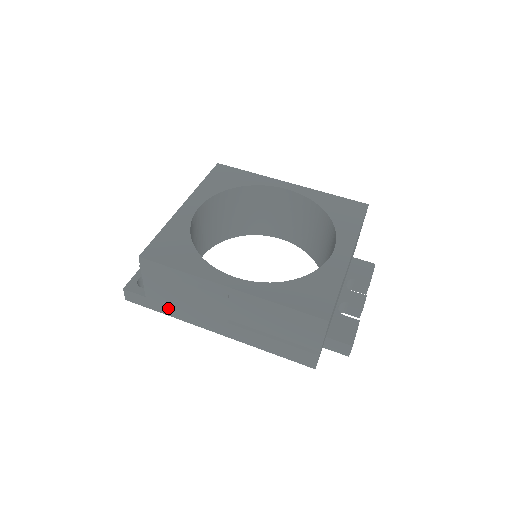
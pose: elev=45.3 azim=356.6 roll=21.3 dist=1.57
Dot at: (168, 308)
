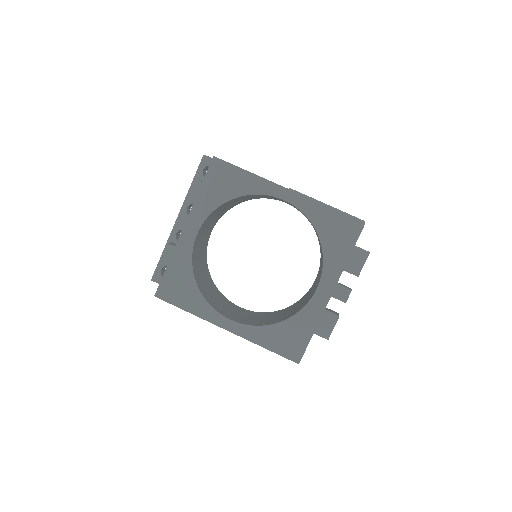
Dot at: occluded
